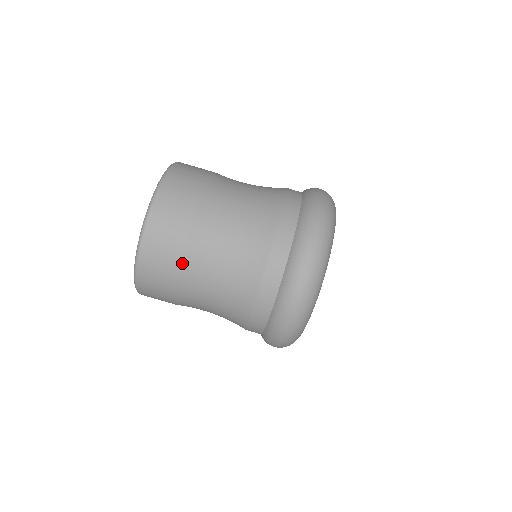
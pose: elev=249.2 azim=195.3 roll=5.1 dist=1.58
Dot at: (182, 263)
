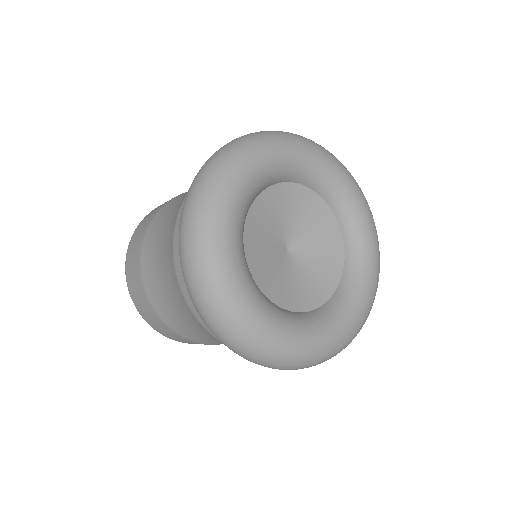
Dot at: (142, 275)
